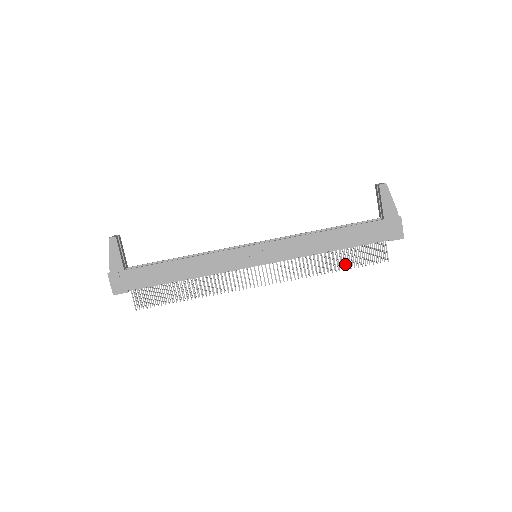
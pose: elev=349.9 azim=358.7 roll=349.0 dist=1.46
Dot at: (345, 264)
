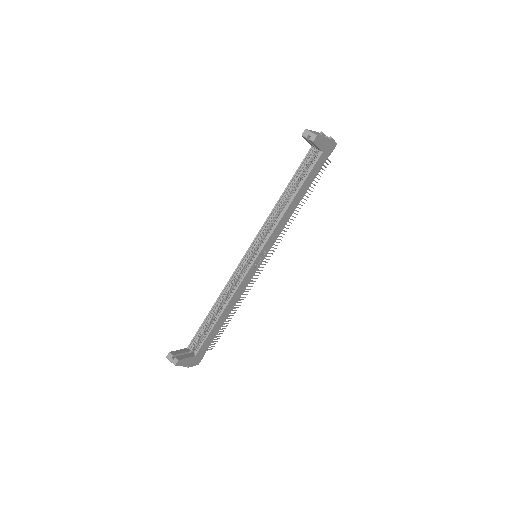
Dot at: occluded
